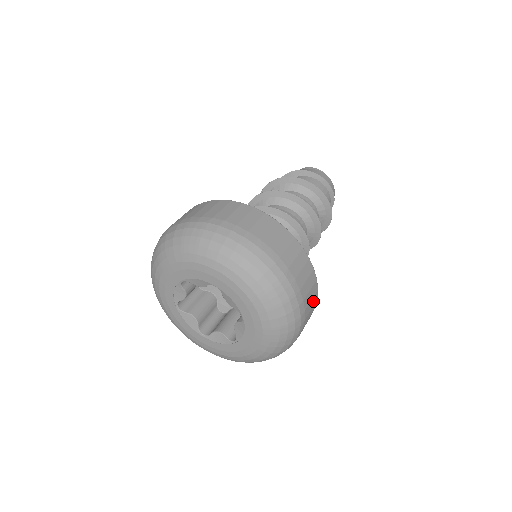
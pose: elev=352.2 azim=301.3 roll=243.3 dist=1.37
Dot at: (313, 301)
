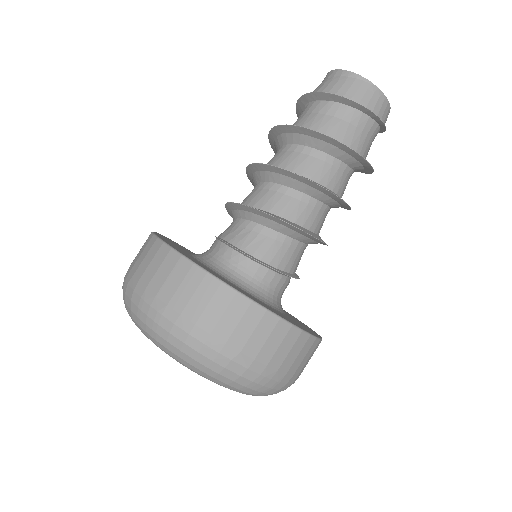
Dot at: (313, 352)
